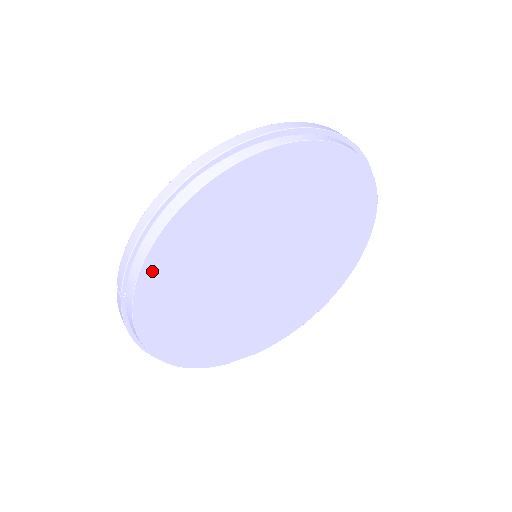
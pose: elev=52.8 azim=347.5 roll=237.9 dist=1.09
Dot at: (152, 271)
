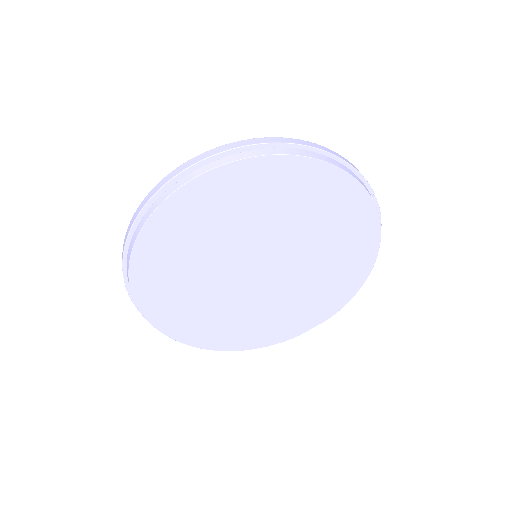
Dot at: (151, 310)
